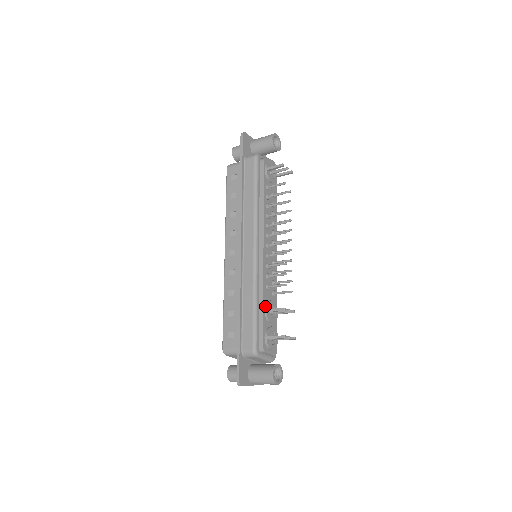
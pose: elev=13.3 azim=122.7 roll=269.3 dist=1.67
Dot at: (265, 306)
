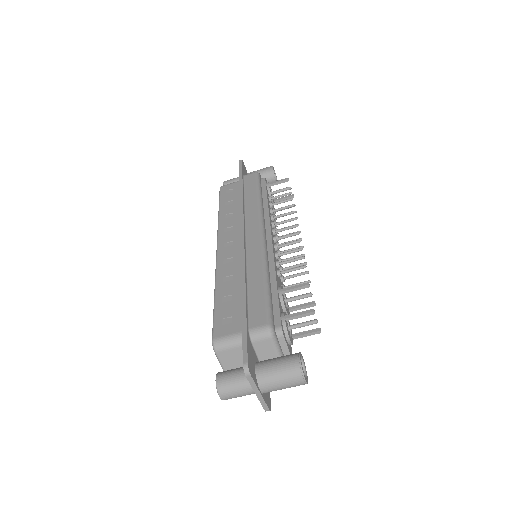
Dot at: (278, 287)
